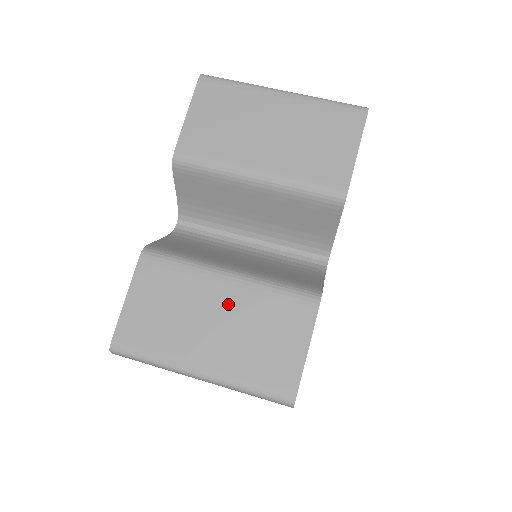
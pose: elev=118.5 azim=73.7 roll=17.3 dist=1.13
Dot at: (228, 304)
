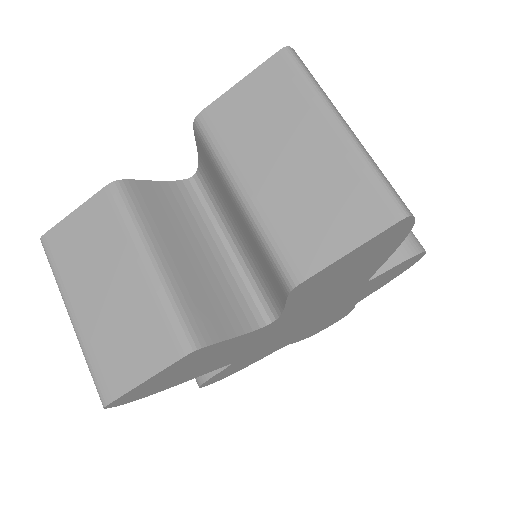
Dot at: (128, 284)
